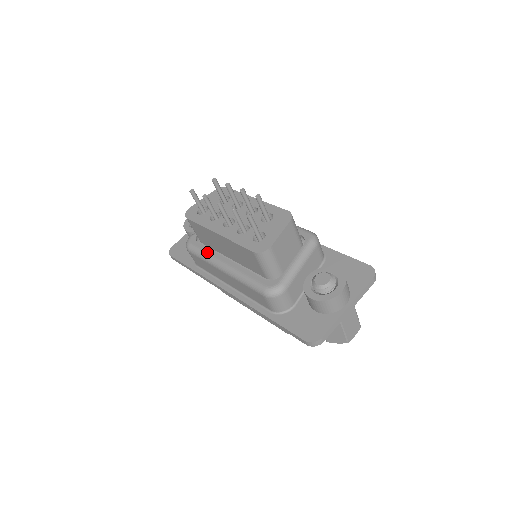
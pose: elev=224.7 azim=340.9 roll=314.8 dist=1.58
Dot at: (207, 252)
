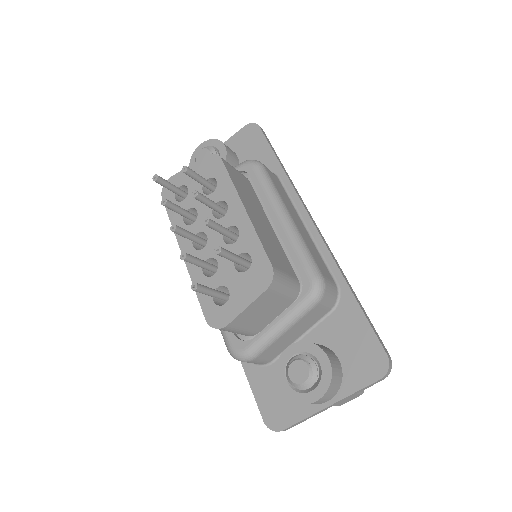
Dot at: occluded
